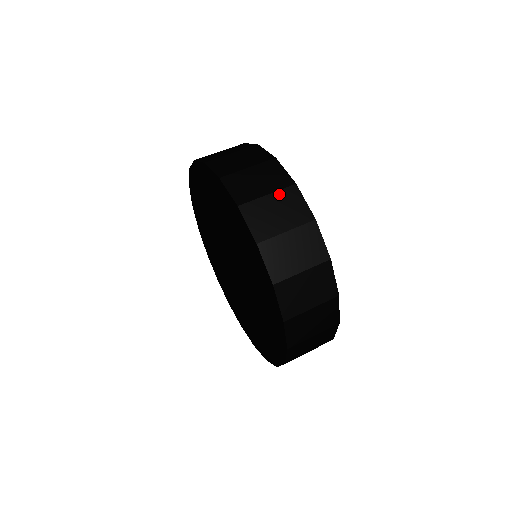
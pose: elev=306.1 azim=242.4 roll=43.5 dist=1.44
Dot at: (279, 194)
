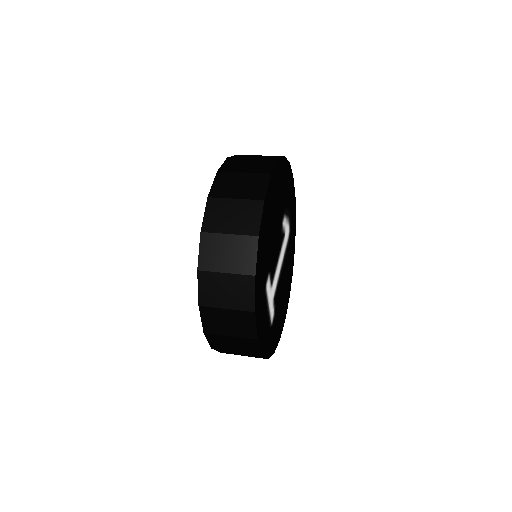
Dot at: occluded
